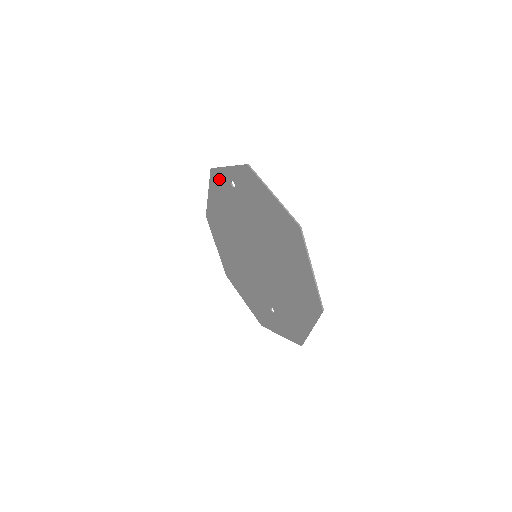
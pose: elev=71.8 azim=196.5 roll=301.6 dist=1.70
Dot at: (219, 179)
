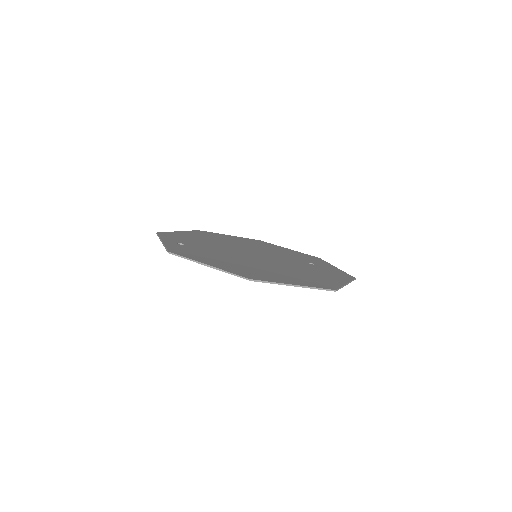
Dot at: occluded
